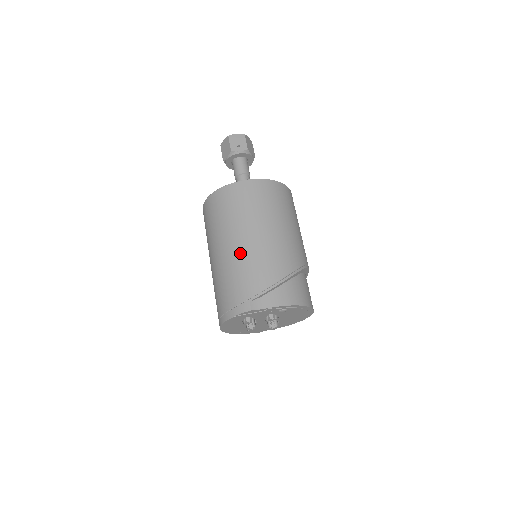
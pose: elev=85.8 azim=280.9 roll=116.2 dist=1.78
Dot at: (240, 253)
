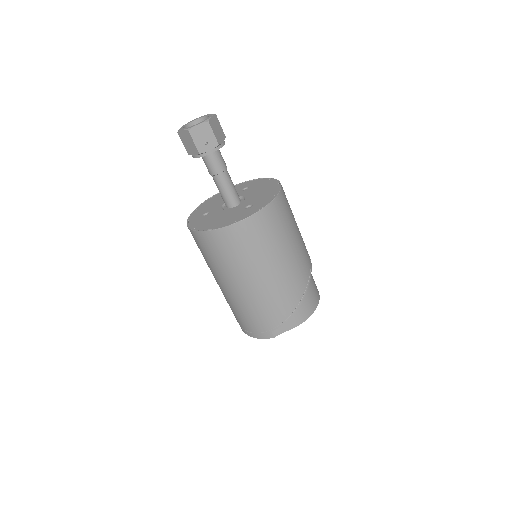
Dot at: (252, 295)
